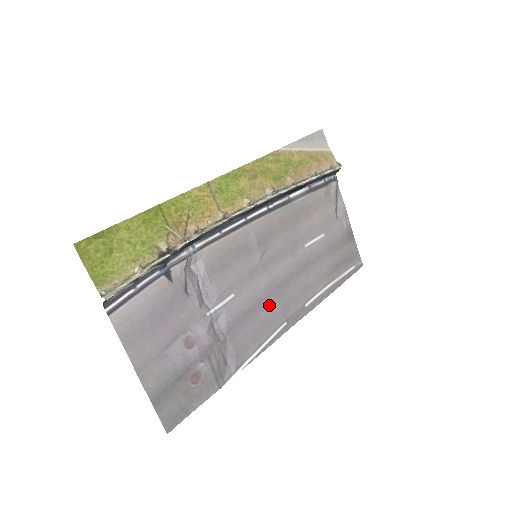
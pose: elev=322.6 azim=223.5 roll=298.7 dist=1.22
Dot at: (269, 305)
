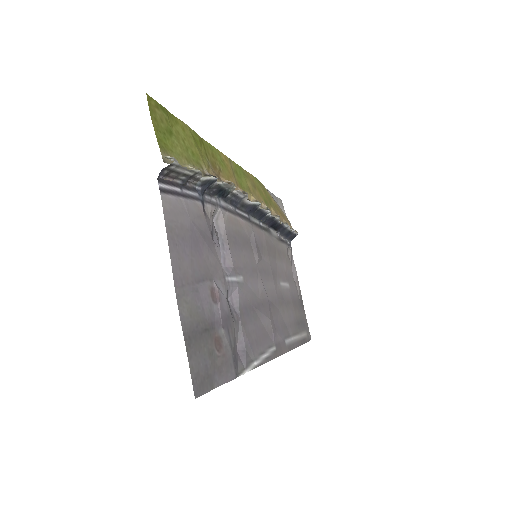
Dot at: (265, 315)
